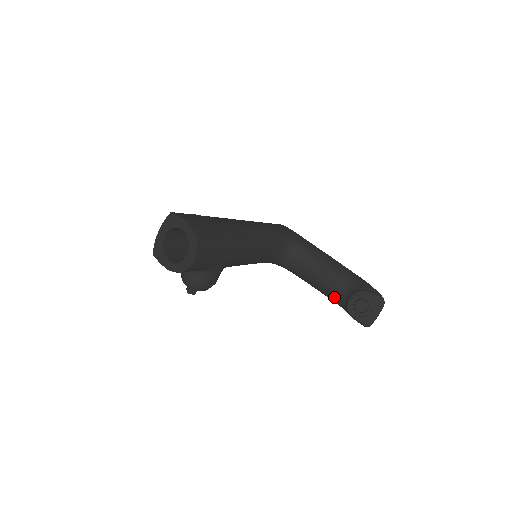
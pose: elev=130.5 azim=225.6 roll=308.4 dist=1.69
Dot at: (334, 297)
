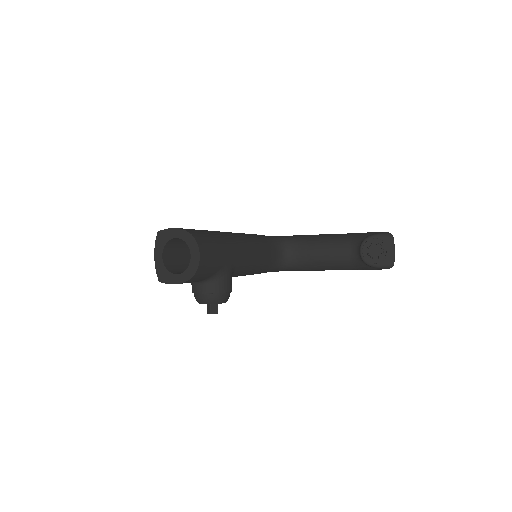
Dot at: (347, 262)
